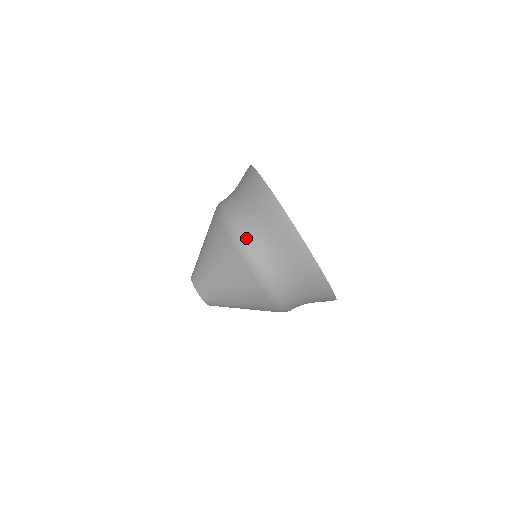
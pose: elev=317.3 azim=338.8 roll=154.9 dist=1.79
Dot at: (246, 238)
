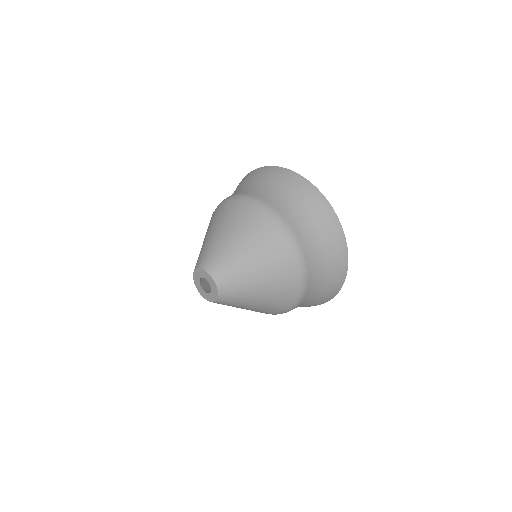
Dot at: (269, 201)
